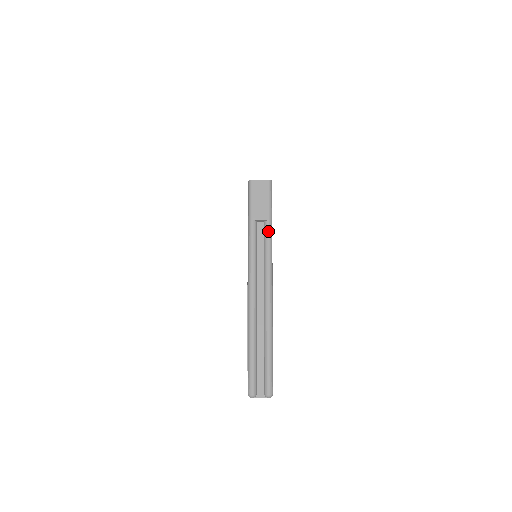
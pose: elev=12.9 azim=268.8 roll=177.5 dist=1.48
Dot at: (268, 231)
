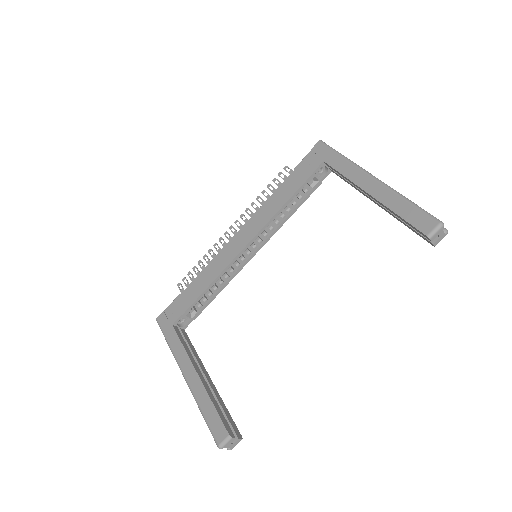
Dot at: occluded
